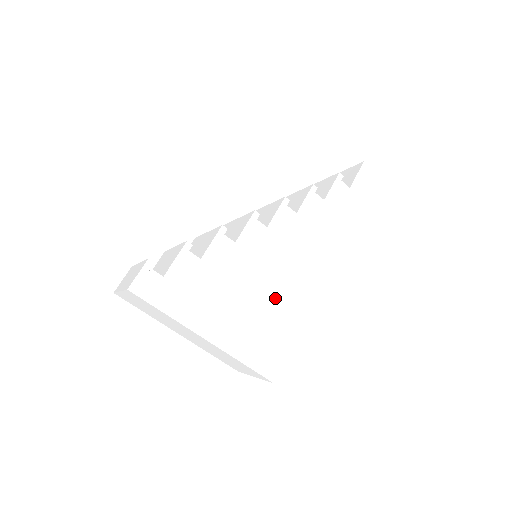
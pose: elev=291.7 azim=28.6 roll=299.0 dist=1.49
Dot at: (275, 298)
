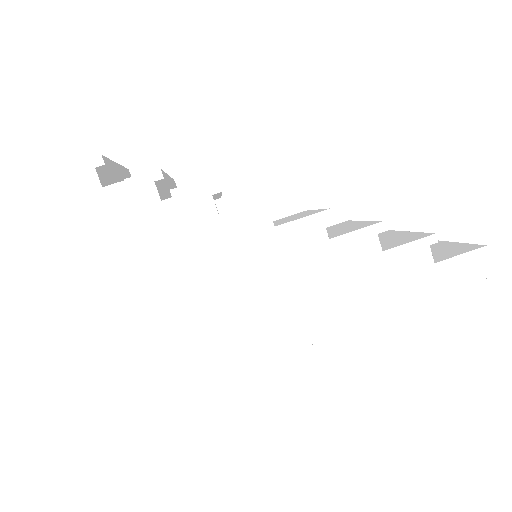
Dot at: (218, 314)
